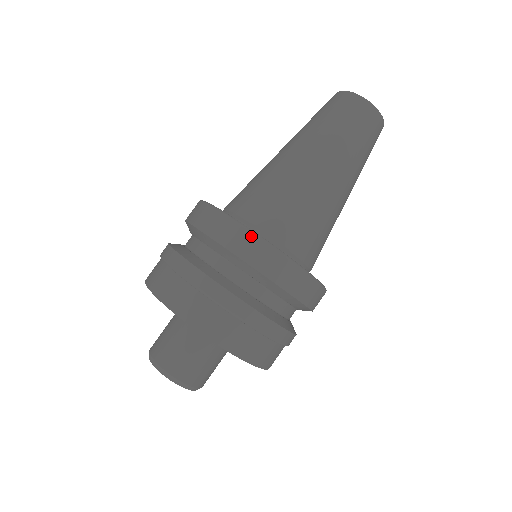
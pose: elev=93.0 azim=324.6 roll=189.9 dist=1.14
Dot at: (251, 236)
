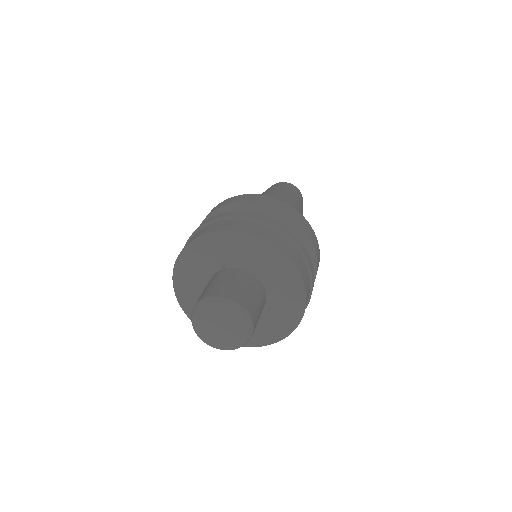
Dot at: occluded
